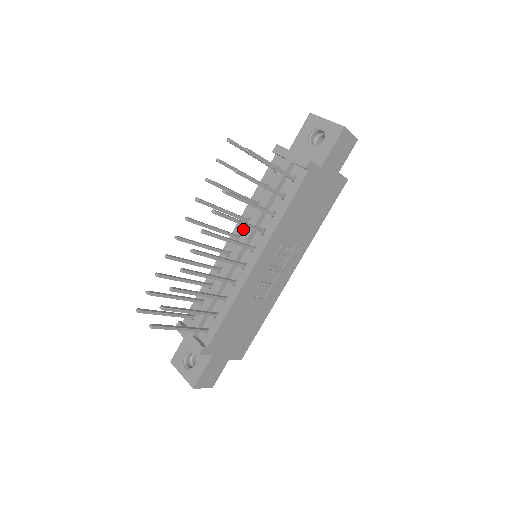
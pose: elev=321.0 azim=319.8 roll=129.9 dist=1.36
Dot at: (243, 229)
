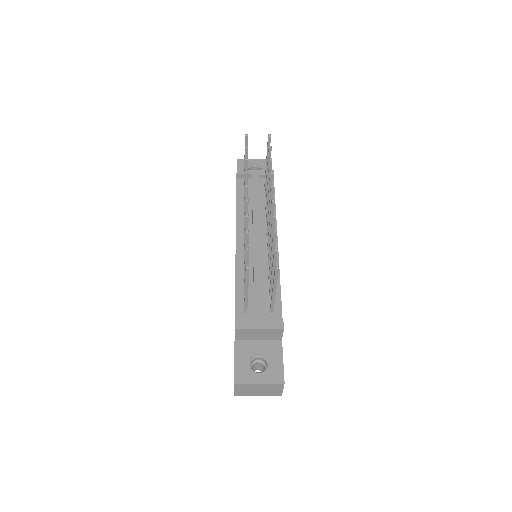
Dot at: occluded
